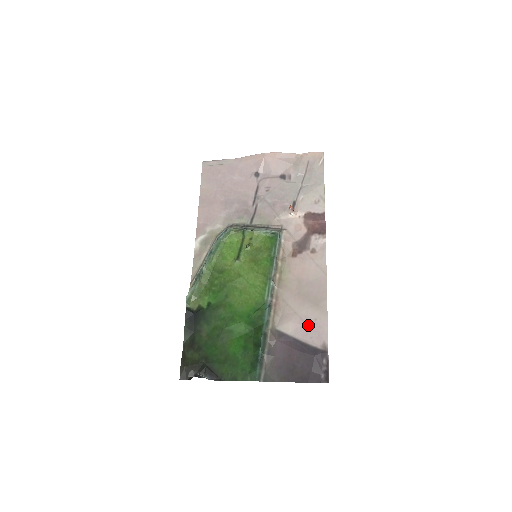
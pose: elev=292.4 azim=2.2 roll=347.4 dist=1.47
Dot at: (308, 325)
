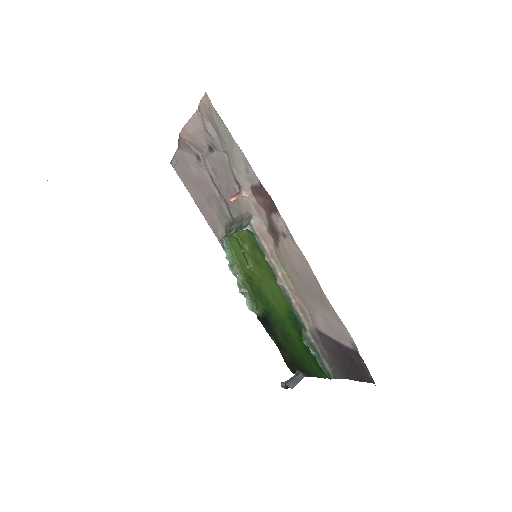
Dot at: (330, 323)
